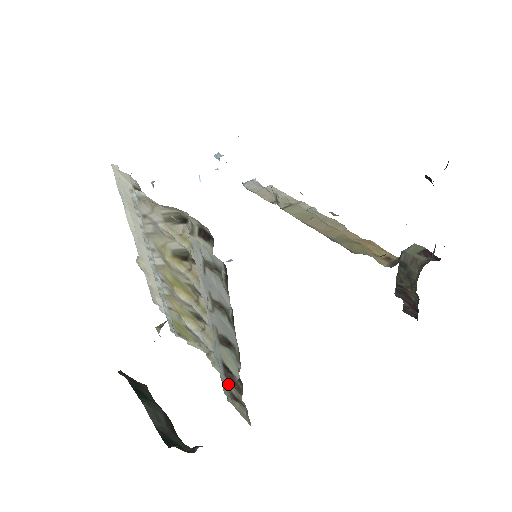
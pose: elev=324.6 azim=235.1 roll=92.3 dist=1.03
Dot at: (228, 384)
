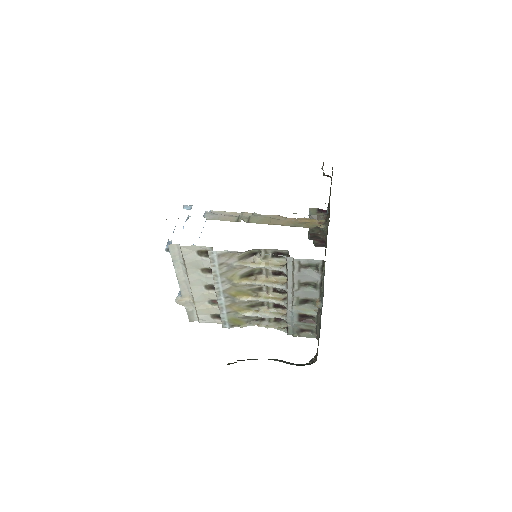
Dot at: (298, 326)
